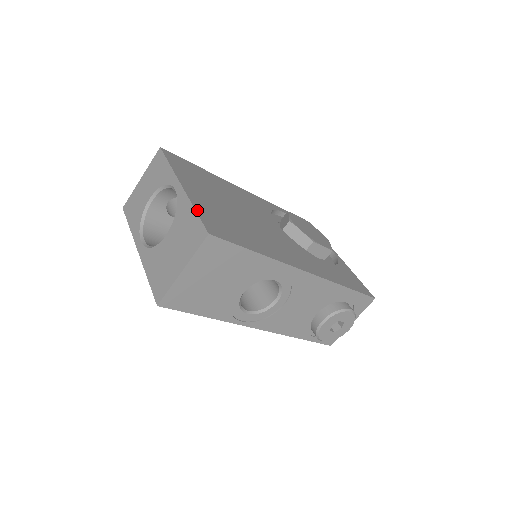
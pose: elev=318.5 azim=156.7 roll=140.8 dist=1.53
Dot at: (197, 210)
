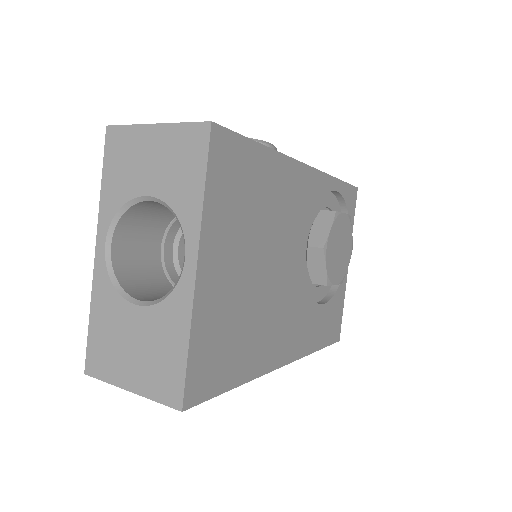
Dot at: (191, 346)
